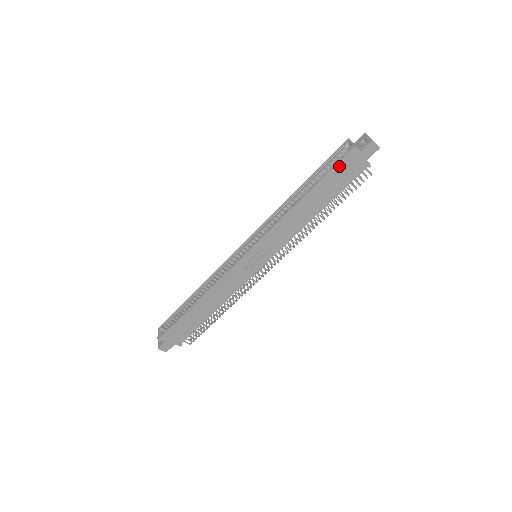
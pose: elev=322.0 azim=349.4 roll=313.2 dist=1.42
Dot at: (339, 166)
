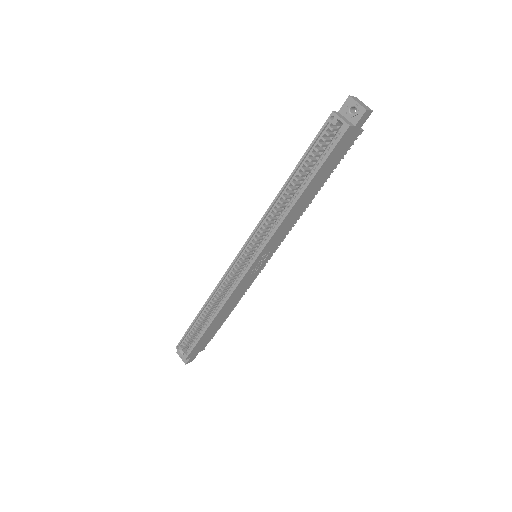
Dot at: (334, 151)
